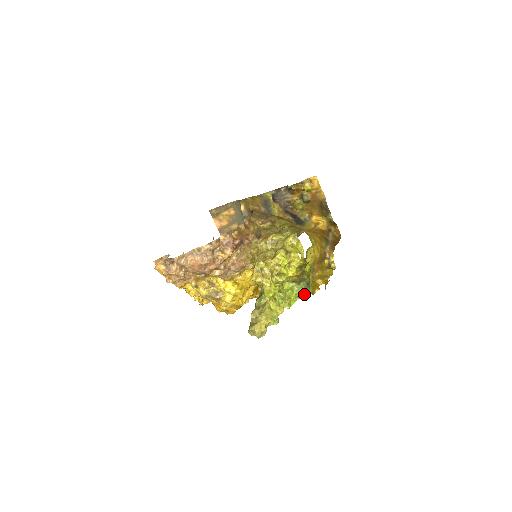
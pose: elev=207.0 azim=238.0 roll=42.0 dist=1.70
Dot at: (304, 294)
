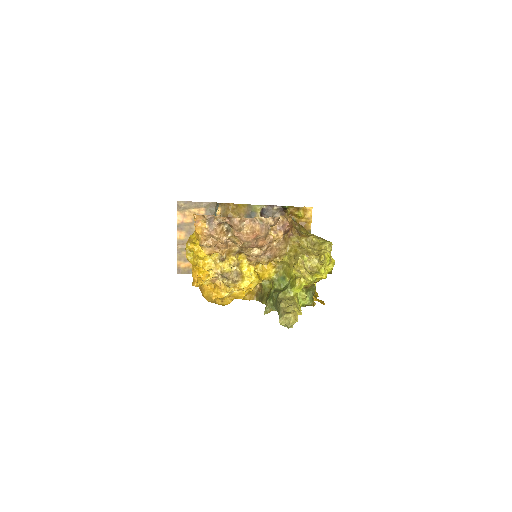
Dot at: (308, 303)
